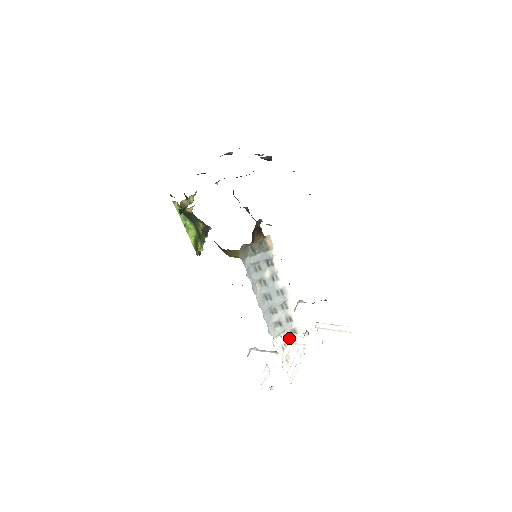
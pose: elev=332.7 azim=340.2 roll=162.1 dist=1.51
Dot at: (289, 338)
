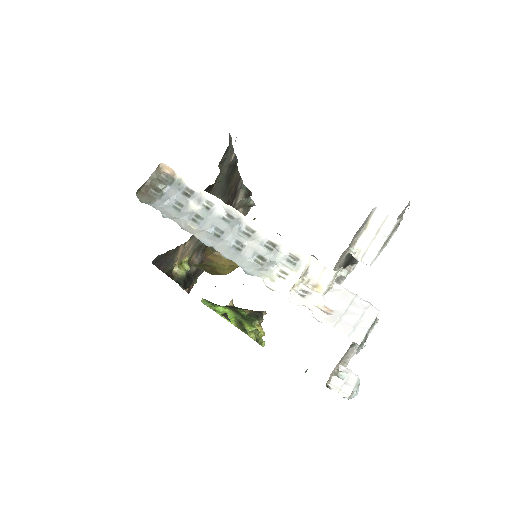
Dot at: (293, 272)
